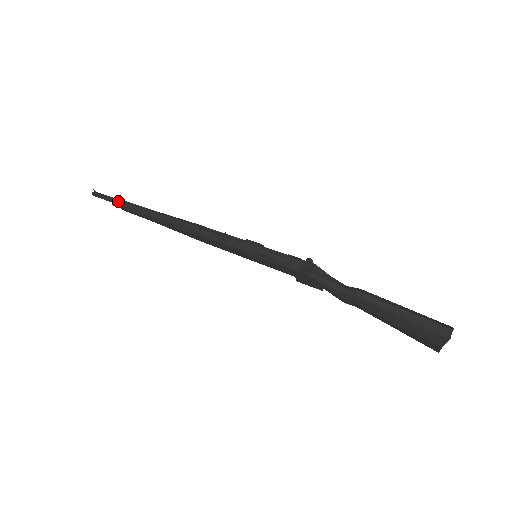
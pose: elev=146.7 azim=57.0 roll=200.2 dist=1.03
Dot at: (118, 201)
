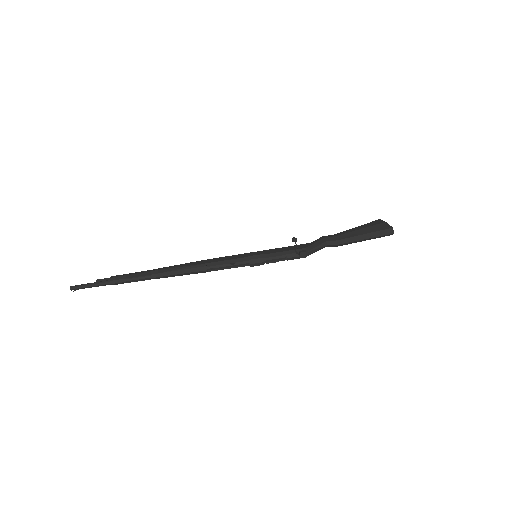
Dot at: occluded
